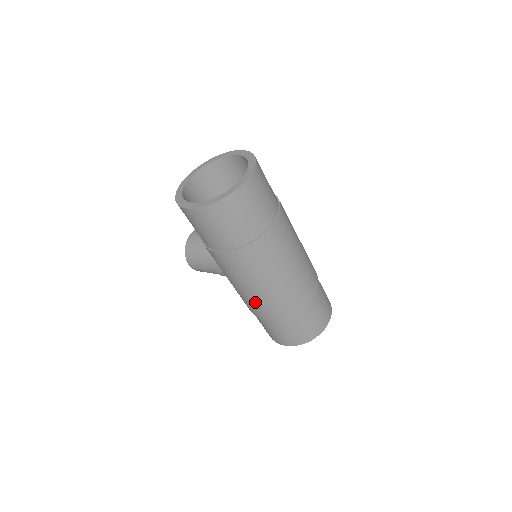
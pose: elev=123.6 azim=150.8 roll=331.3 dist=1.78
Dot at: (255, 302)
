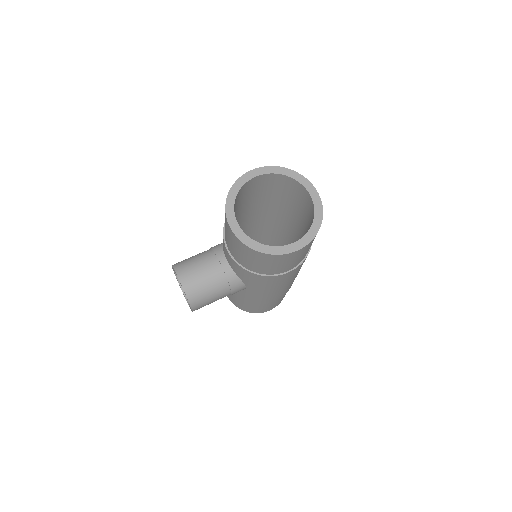
Dot at: occluded
